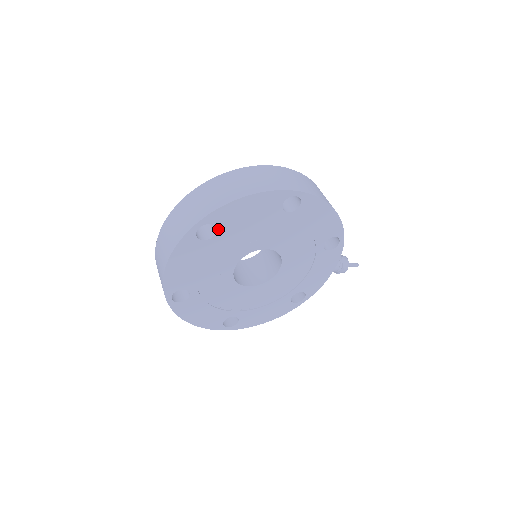
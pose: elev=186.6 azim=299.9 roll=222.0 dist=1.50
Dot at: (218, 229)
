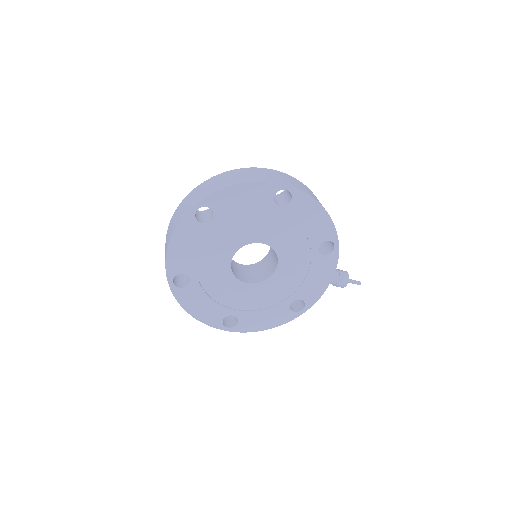
Dot at: (215, 214)
